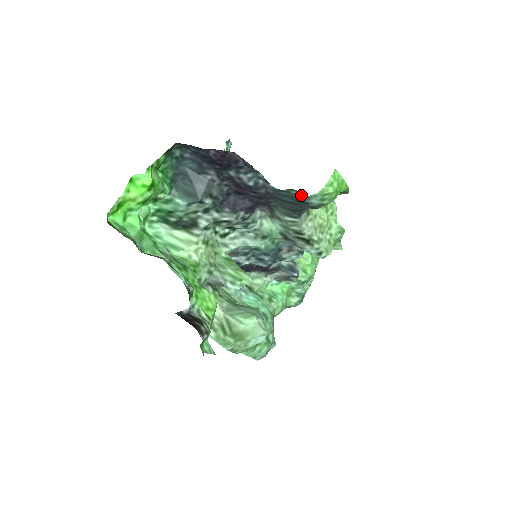
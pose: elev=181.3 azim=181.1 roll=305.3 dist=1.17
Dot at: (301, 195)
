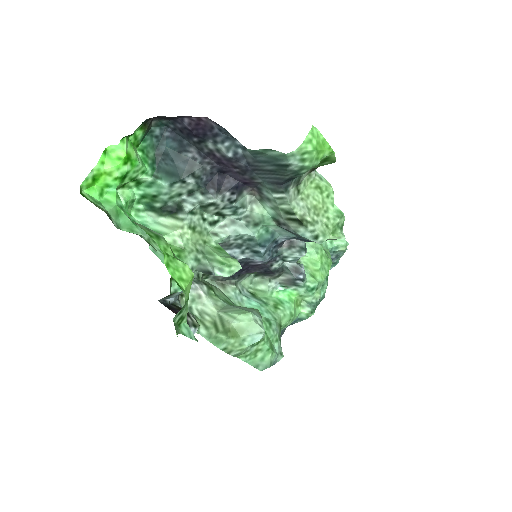
Dot at: (278, 155)
